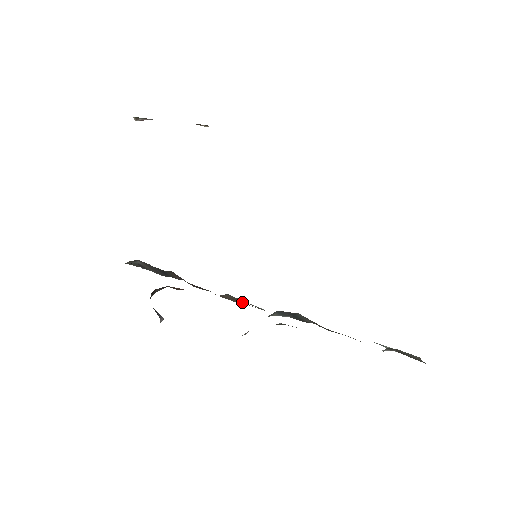
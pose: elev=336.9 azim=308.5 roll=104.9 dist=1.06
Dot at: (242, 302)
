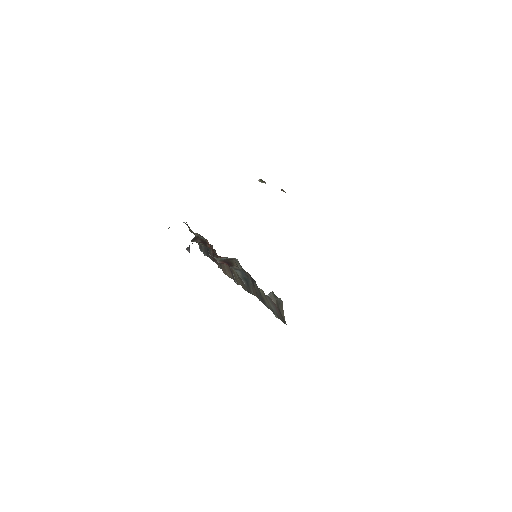
Dot at: (230, 274)
